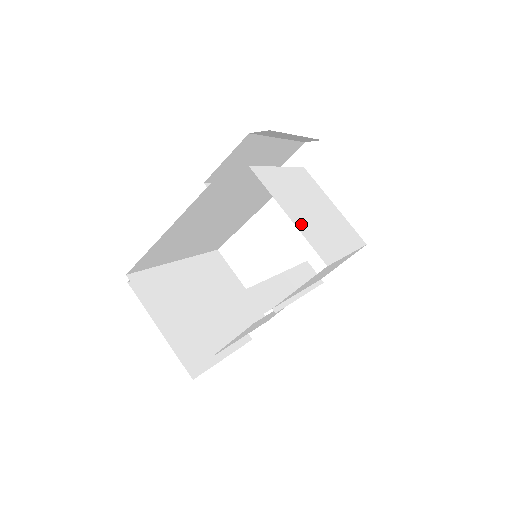
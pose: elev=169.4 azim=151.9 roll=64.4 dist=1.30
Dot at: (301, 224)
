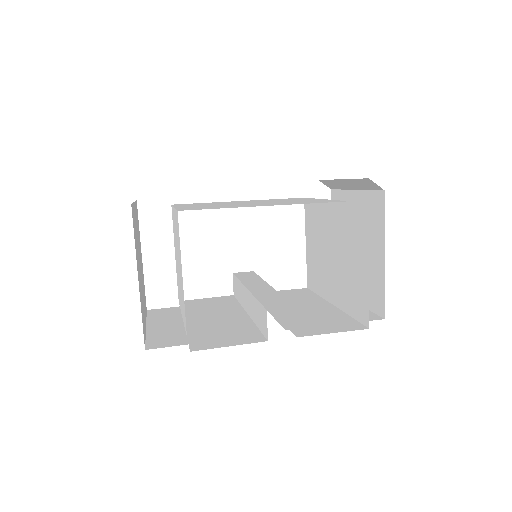
Dot at: (346, 271)
